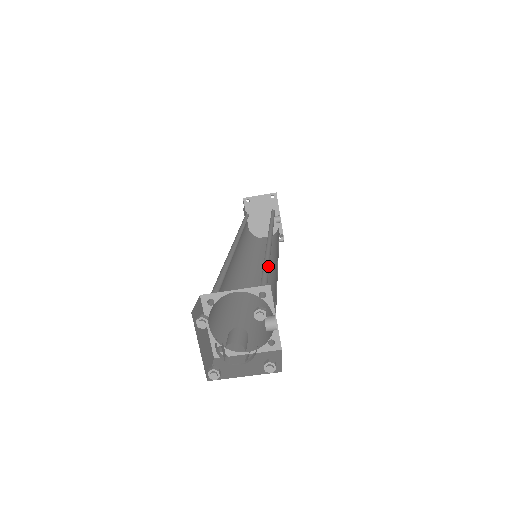
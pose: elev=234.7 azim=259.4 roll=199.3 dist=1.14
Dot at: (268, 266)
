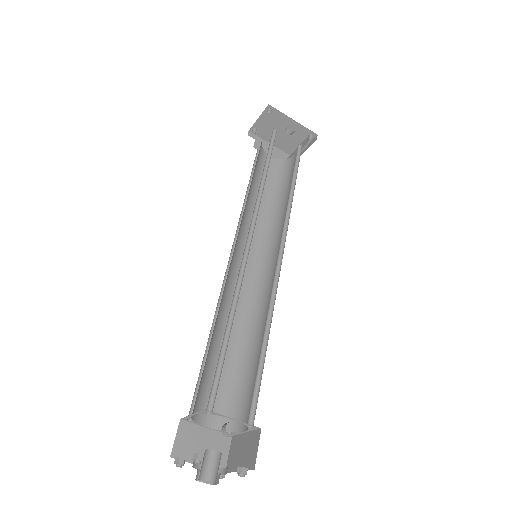
Dot at: occluded
